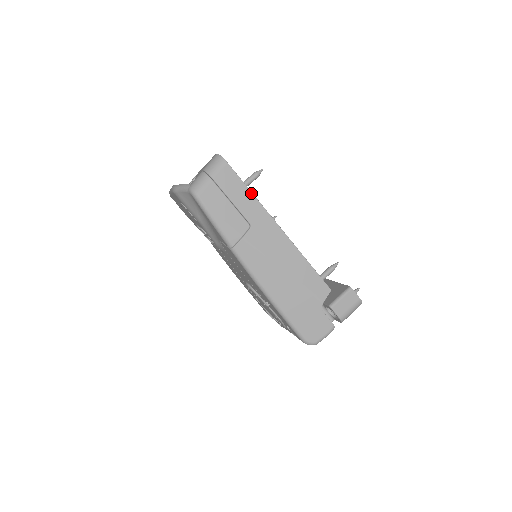
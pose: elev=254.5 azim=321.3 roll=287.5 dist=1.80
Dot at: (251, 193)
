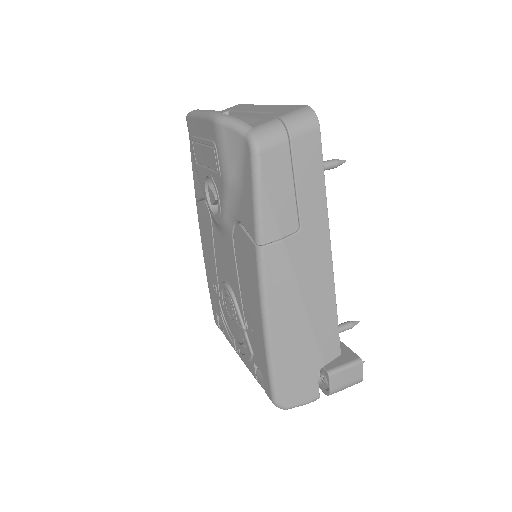
Dot at: (324, 187)
